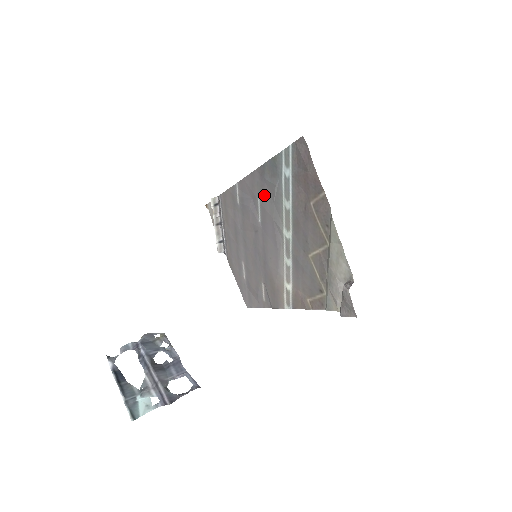
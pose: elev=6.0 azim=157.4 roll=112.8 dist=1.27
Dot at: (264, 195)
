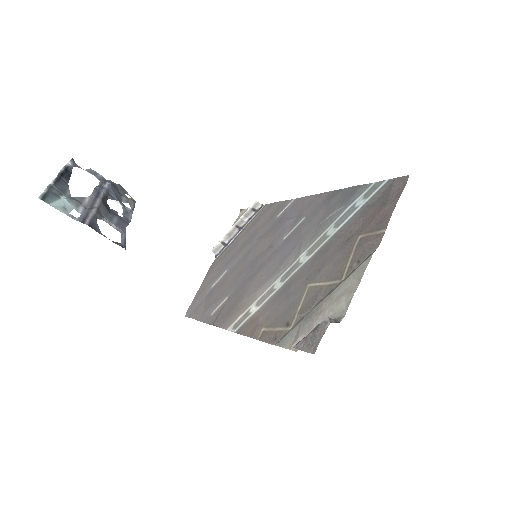
Dot at: (314, 216)
